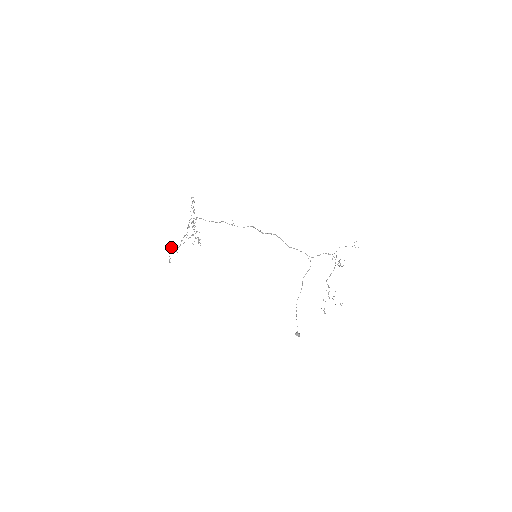
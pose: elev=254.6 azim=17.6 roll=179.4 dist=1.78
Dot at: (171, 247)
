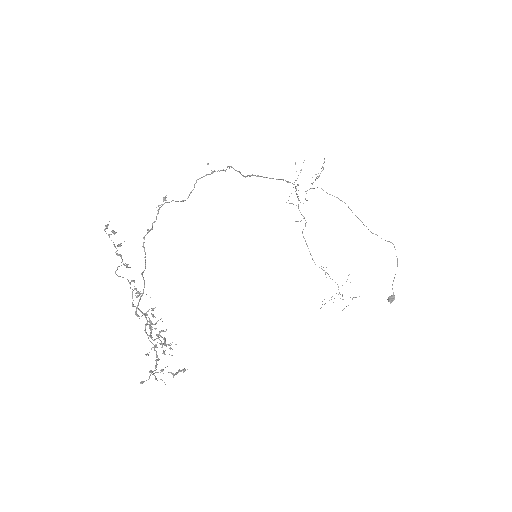
Dot at: (142, 381)
